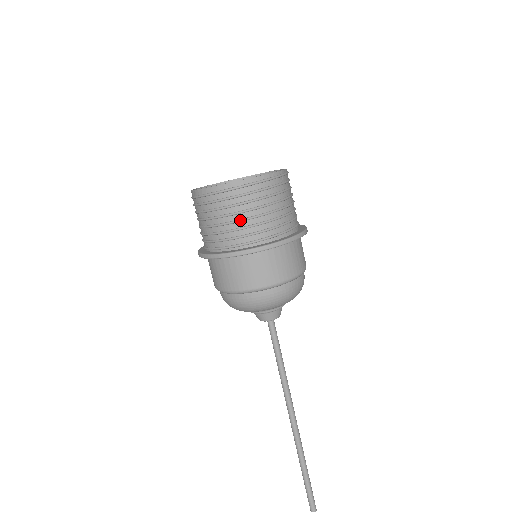
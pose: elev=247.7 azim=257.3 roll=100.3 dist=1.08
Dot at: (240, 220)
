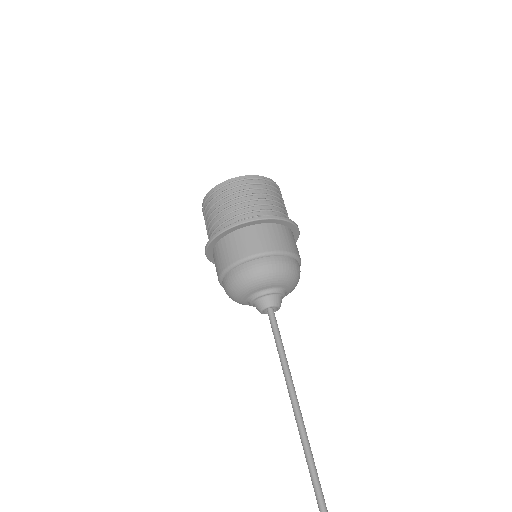
Dot at: (233, 204)
